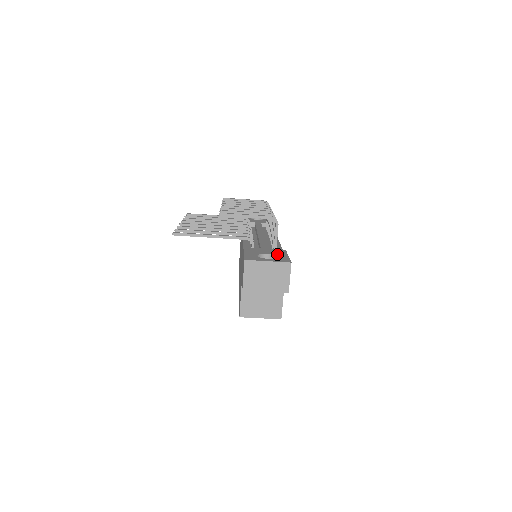
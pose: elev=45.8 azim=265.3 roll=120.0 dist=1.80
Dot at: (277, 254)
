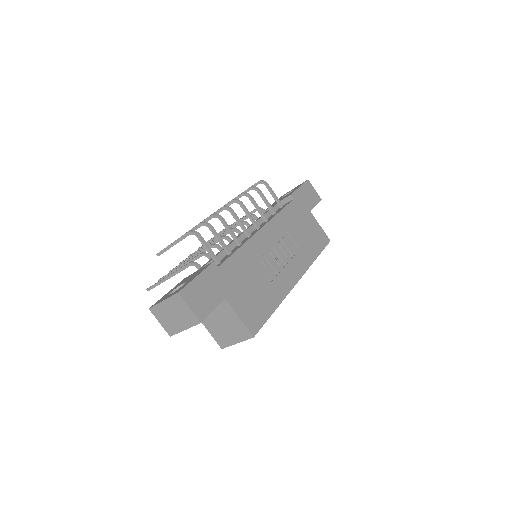
Dot at: (191, 278)
